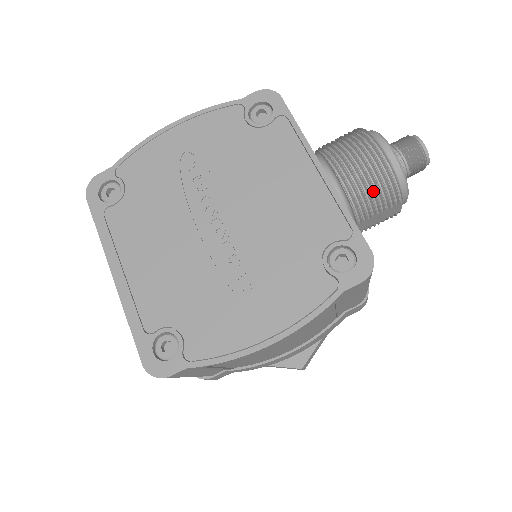
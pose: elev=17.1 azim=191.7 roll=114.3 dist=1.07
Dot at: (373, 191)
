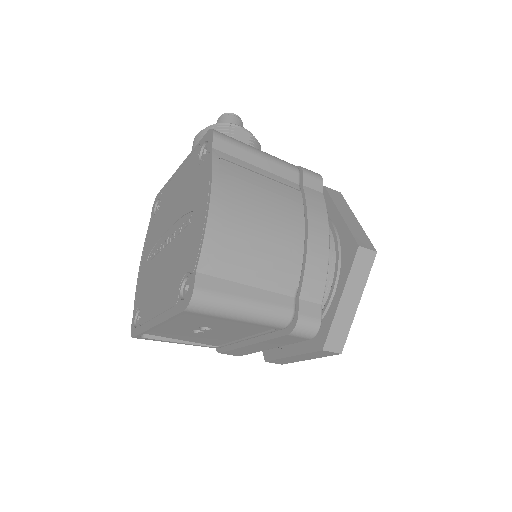
Dot at: occluded
